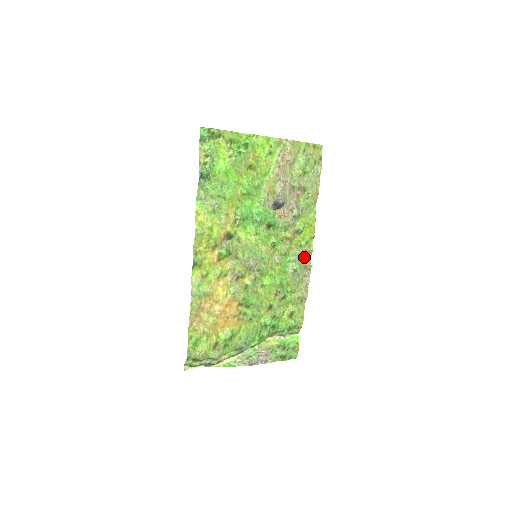
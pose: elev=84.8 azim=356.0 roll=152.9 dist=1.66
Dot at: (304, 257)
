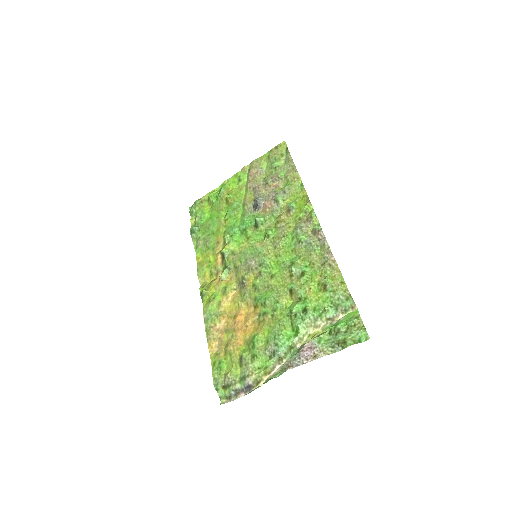
Dot at: (308, 225)
